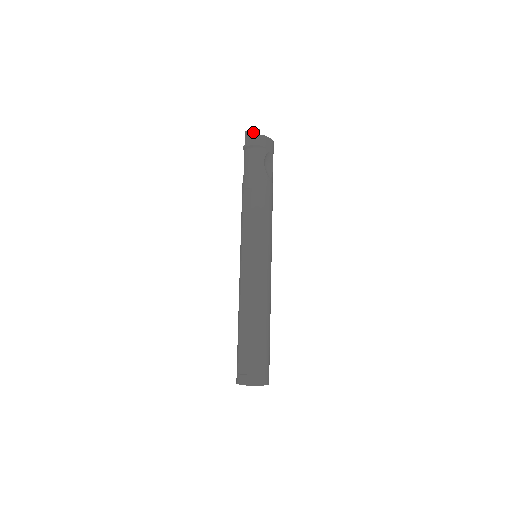
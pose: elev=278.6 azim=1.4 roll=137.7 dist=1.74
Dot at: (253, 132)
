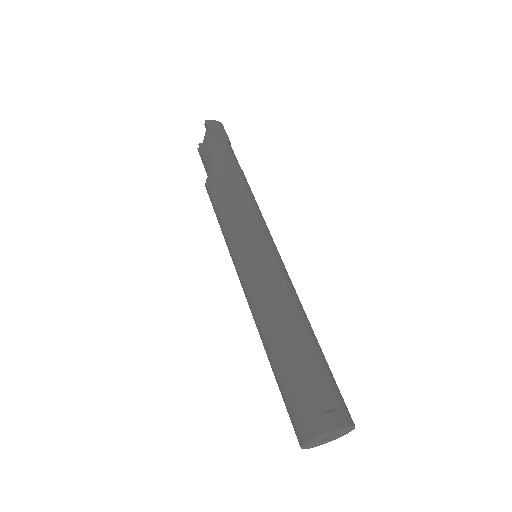
Dot at: (219, 123)
